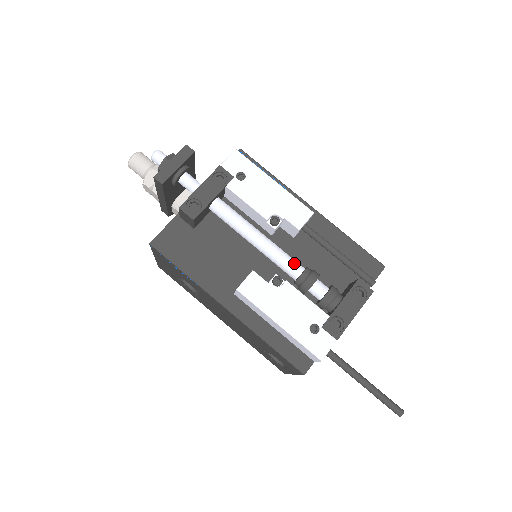
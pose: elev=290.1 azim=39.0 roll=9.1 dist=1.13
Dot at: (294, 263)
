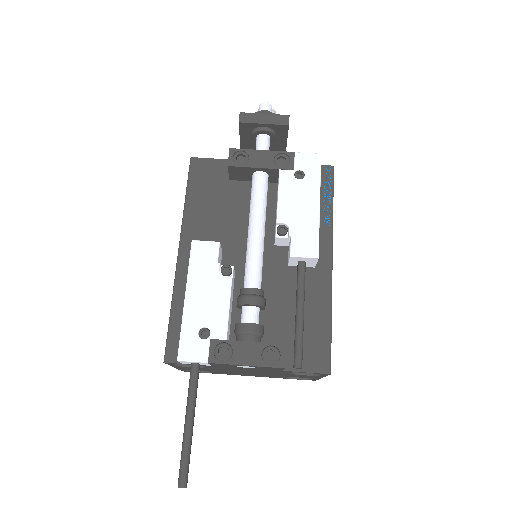
Dot at: (257, 275)
